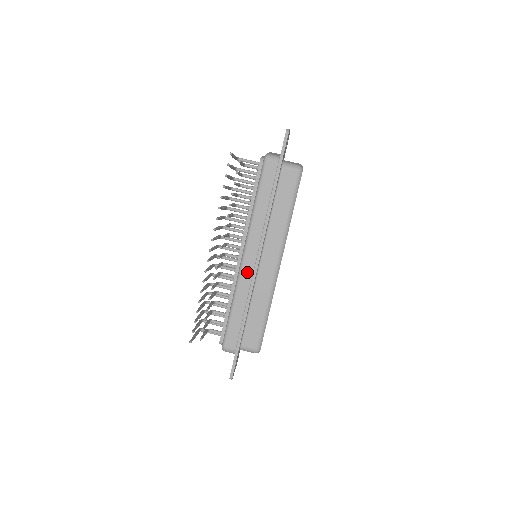
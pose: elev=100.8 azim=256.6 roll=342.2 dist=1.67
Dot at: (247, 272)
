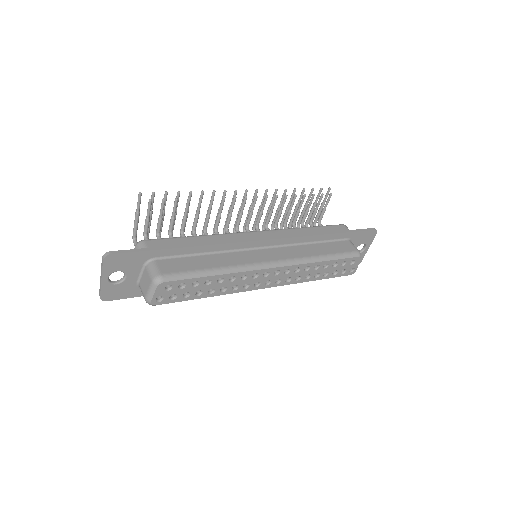
Dot at: (244, 237)
